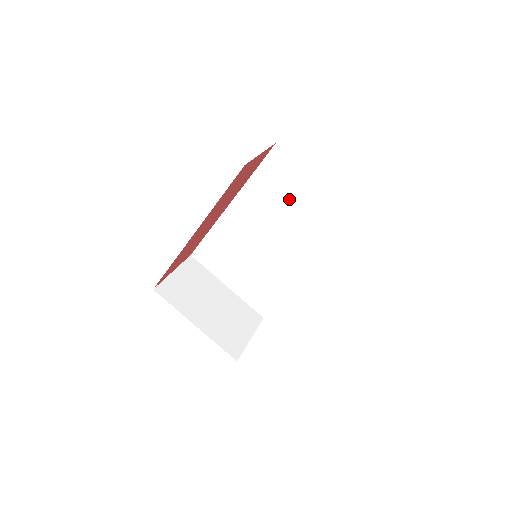
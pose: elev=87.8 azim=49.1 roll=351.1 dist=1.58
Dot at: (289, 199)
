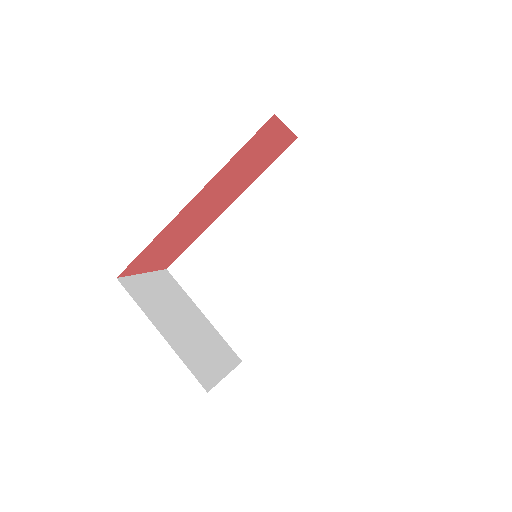
Dot at: (302, 204)
